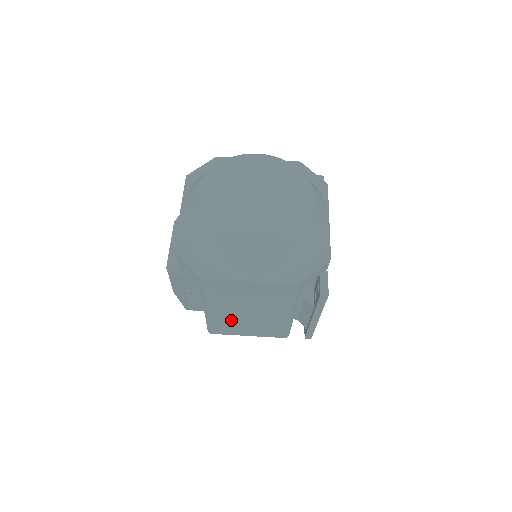
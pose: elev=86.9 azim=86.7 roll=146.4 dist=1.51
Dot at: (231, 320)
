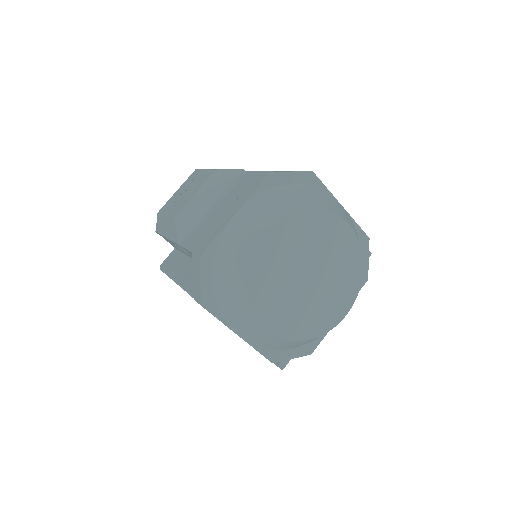
Dot at: occluded
